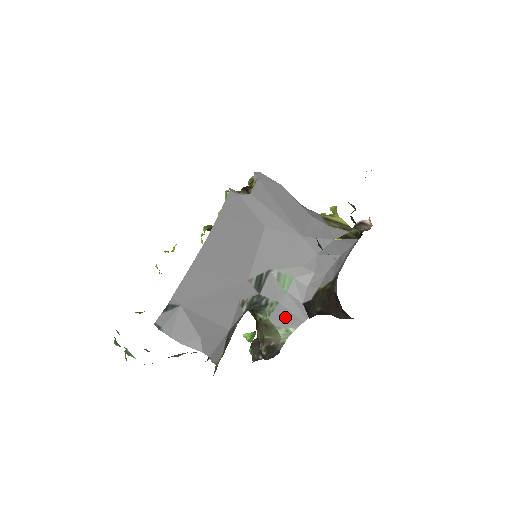
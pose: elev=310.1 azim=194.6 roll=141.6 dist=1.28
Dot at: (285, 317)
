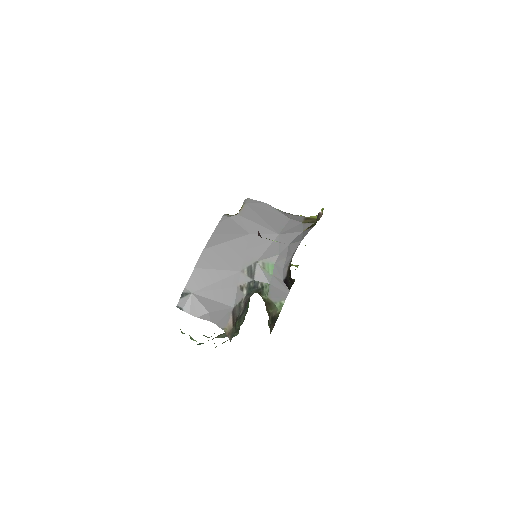
Dot at: (277, 294)
